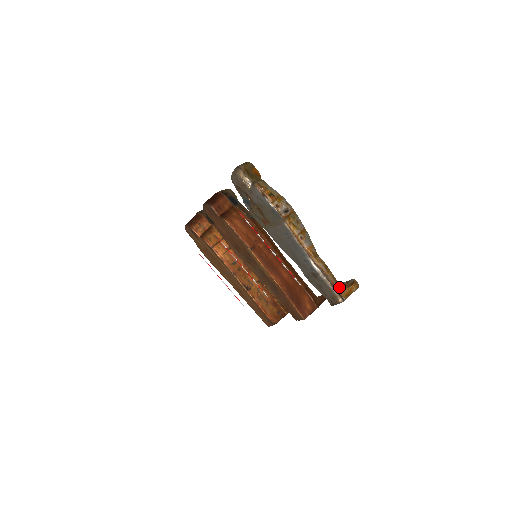
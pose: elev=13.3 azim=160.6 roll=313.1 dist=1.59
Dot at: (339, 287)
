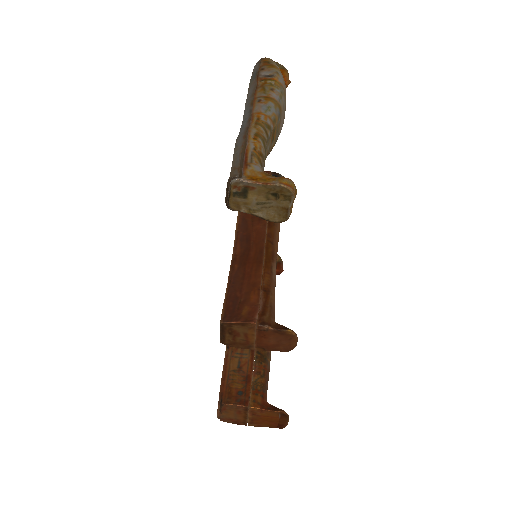
Dot at: (252, 164)
